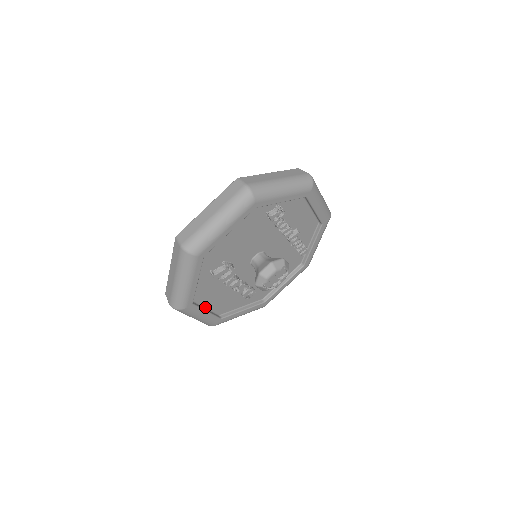
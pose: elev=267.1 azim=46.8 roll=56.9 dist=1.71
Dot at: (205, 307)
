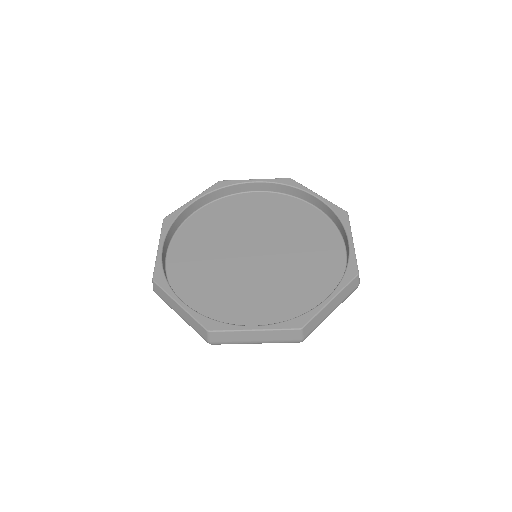
Dot at: occluded
